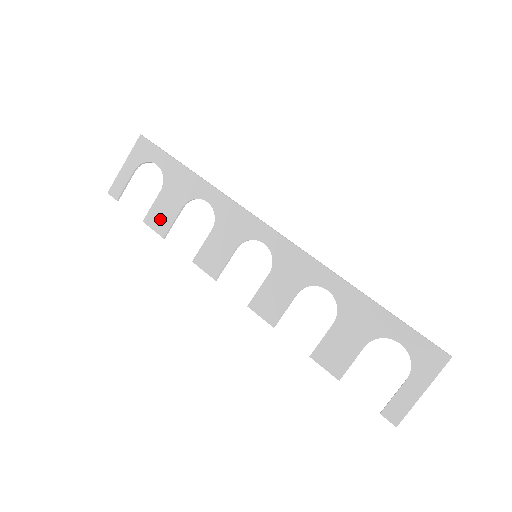
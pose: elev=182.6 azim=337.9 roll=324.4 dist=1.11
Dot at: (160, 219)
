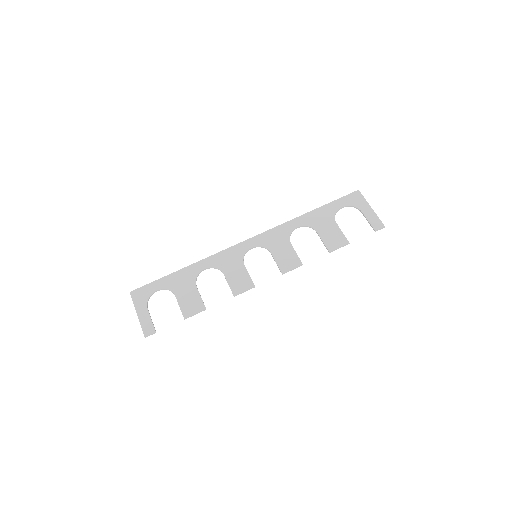
Dot at: (192, 305)
